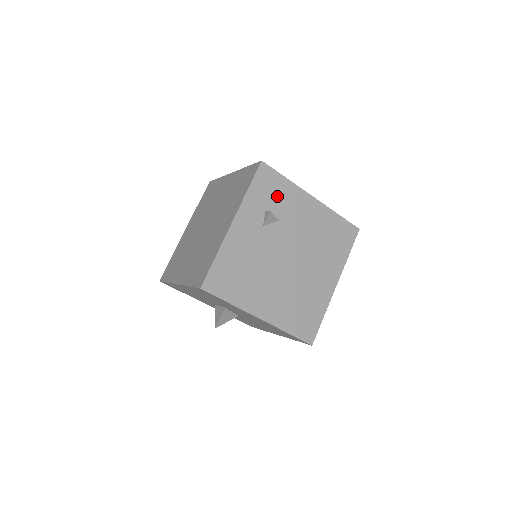
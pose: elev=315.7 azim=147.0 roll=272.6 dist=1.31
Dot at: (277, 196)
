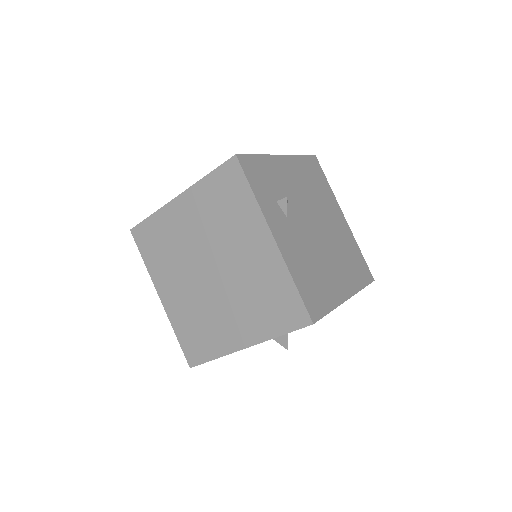
Dot at: (269, 179)
